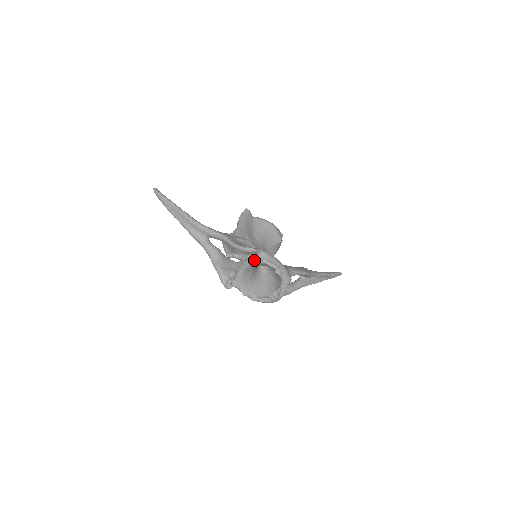
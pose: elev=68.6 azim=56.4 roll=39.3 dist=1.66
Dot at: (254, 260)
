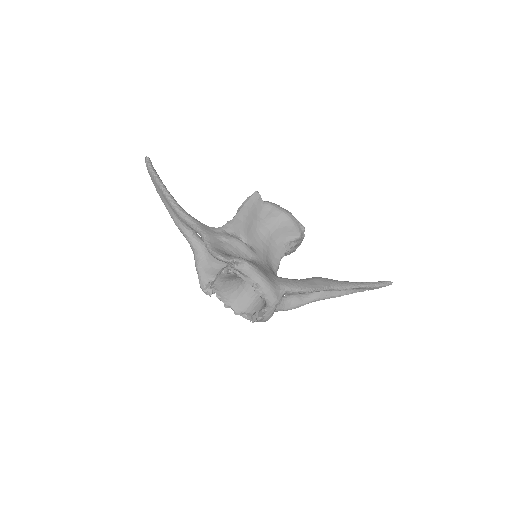
Dot at: (229, 272)
